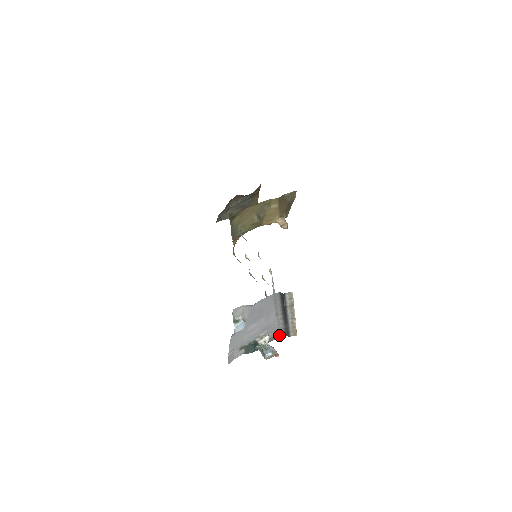
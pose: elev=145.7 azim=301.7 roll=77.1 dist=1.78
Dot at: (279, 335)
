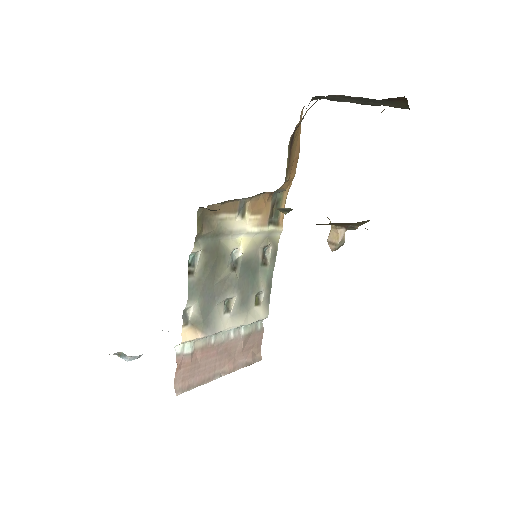
Dot at: occluded
